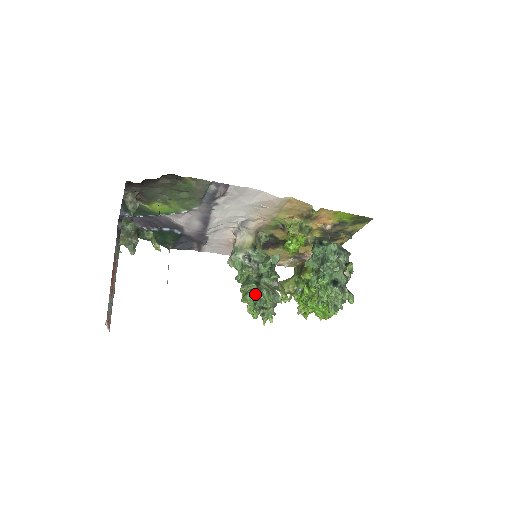
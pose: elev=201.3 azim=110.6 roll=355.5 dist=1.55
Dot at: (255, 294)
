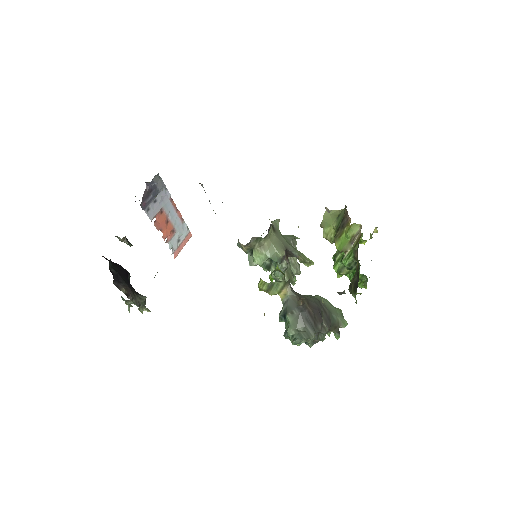
Dot at: occluded
